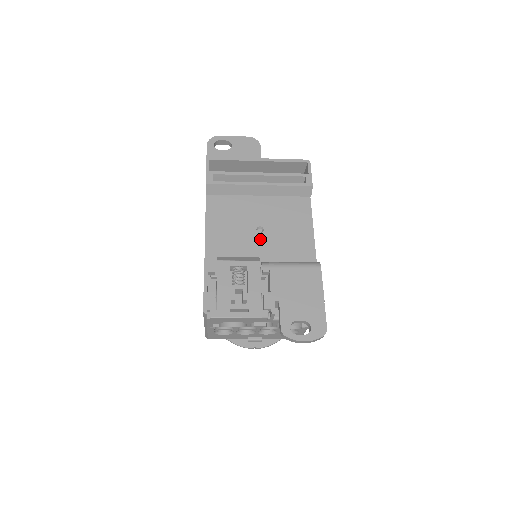
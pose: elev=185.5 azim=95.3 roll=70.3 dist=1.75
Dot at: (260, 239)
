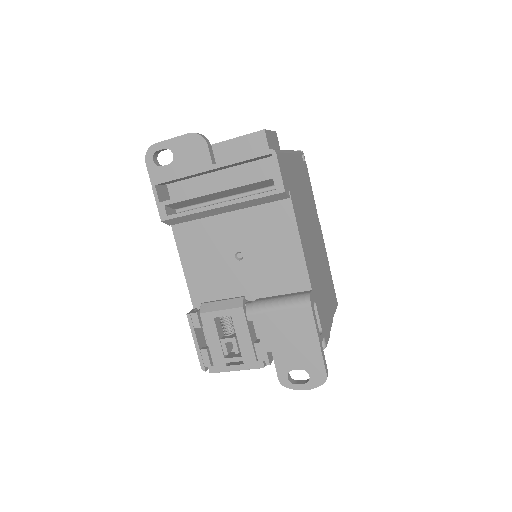
Dot at: (242, 269)
